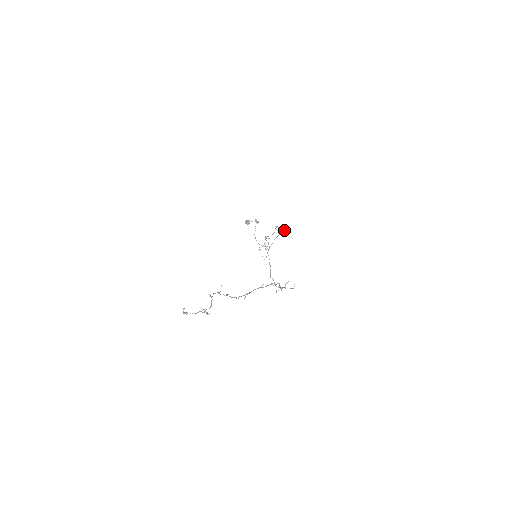
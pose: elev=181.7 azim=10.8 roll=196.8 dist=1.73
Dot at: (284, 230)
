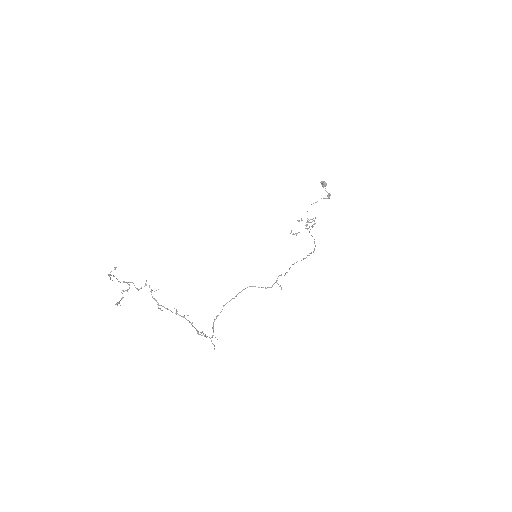
Dot at: (281, 287)
